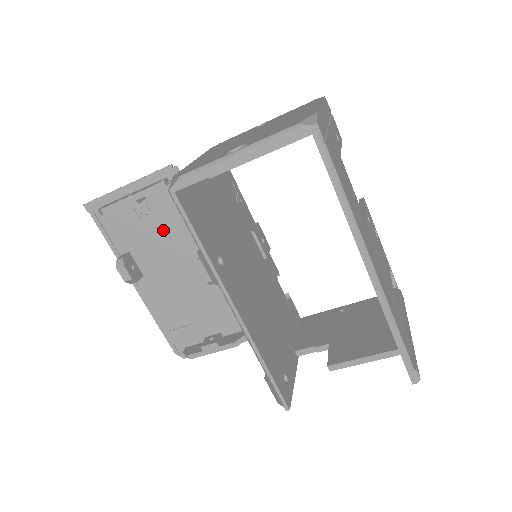
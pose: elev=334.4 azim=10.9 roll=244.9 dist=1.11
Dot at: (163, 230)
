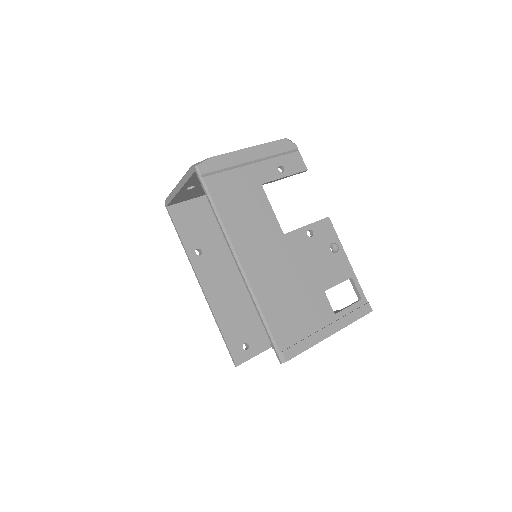
Dot at: occluded
